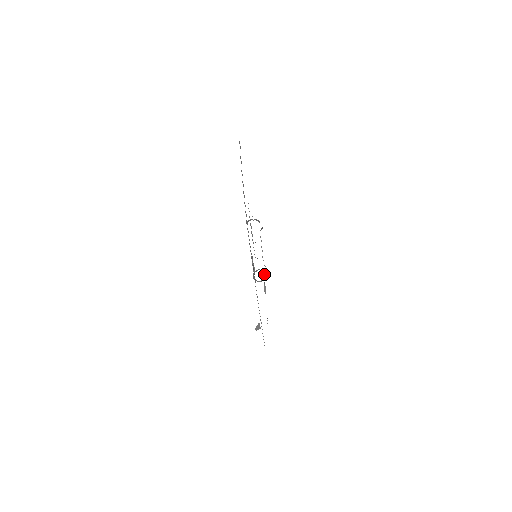
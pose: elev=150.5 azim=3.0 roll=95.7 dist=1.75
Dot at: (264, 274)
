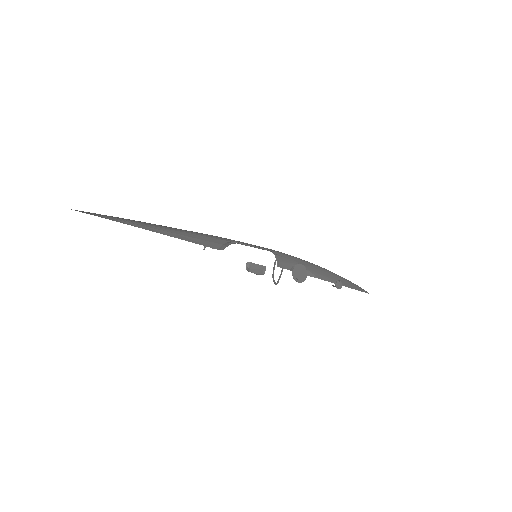
Dot at: (282, 267)
